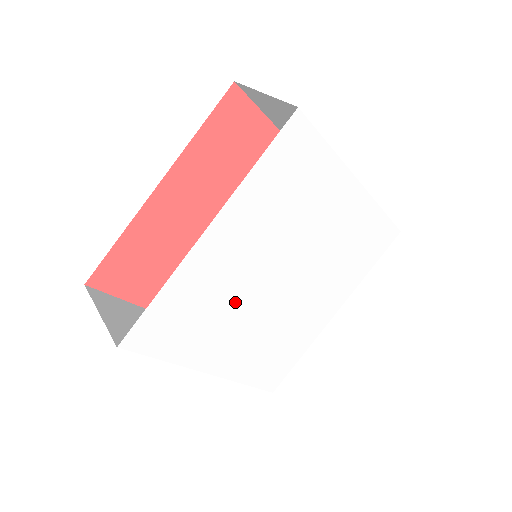
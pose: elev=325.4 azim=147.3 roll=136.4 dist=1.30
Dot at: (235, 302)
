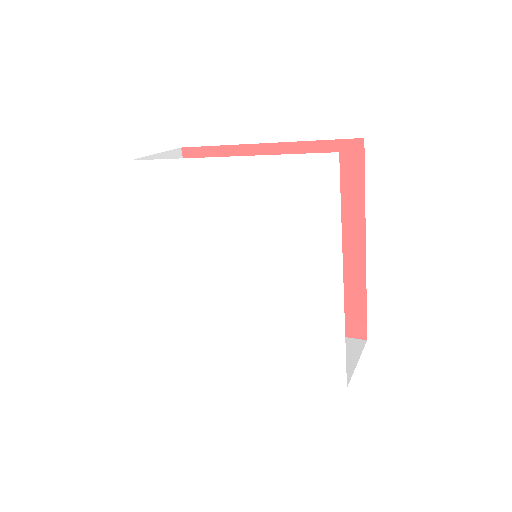
Dot at: (213, 304)
